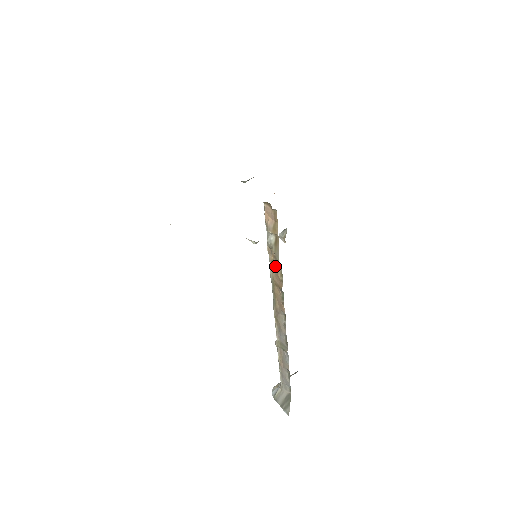
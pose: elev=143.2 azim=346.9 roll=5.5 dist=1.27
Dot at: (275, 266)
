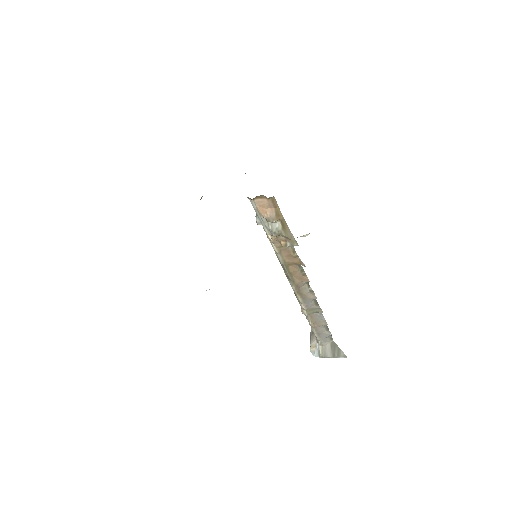
Dot at: (284, 249)
